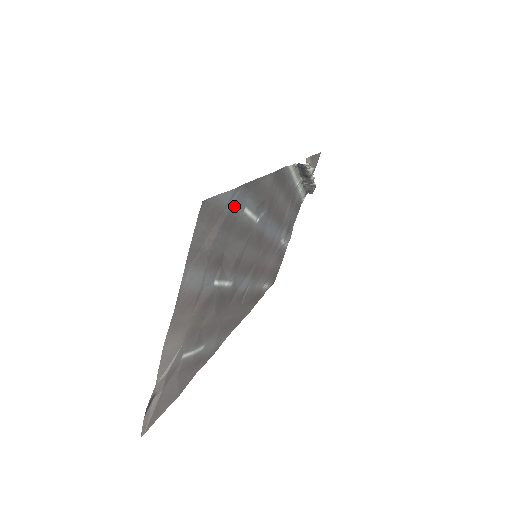
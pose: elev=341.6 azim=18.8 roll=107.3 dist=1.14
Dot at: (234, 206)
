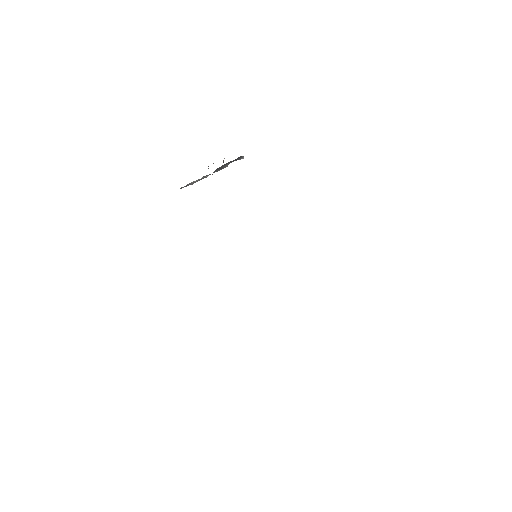
Dot at: occluded
